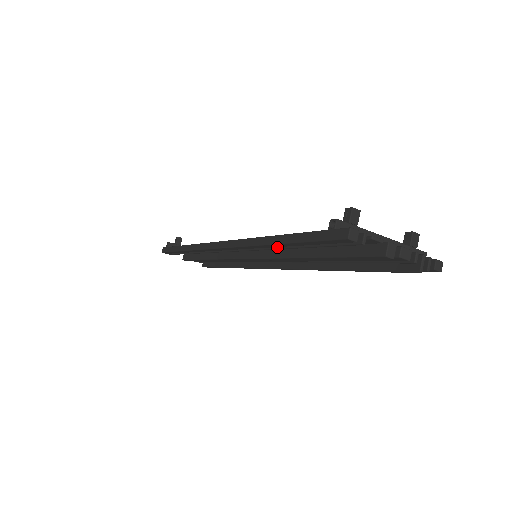
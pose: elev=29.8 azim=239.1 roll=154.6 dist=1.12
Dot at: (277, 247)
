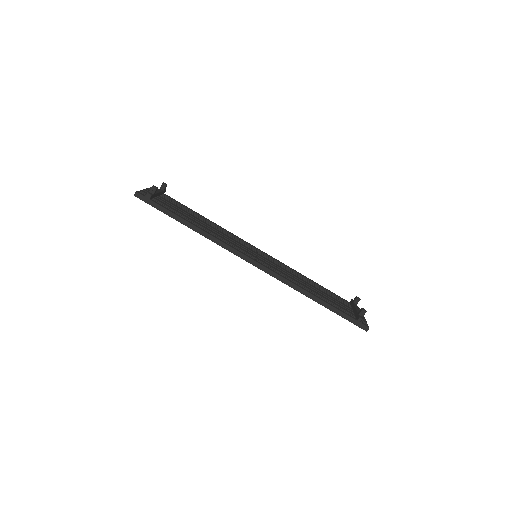
Dot at: occluded
